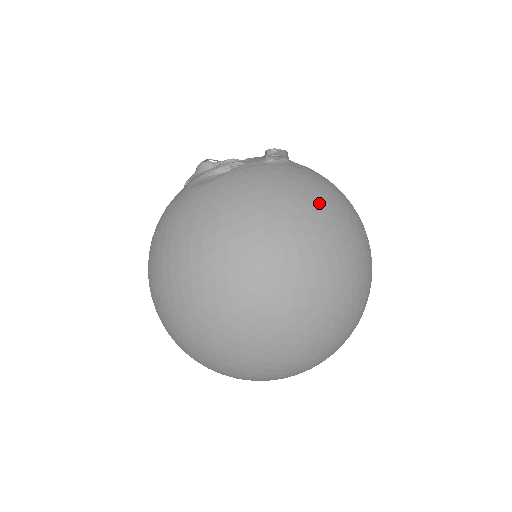
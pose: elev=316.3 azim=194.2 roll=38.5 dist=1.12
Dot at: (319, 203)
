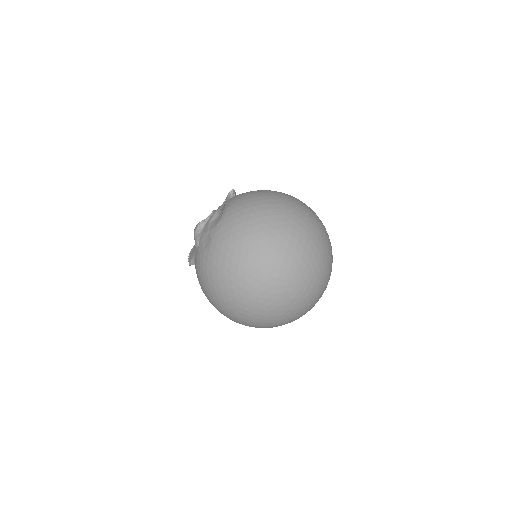
Dot at: (274, 191)
